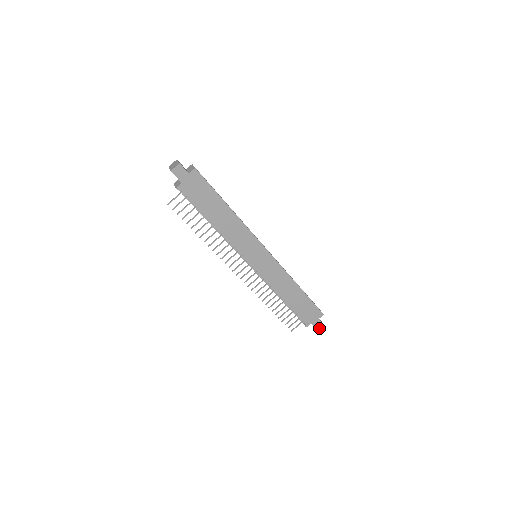
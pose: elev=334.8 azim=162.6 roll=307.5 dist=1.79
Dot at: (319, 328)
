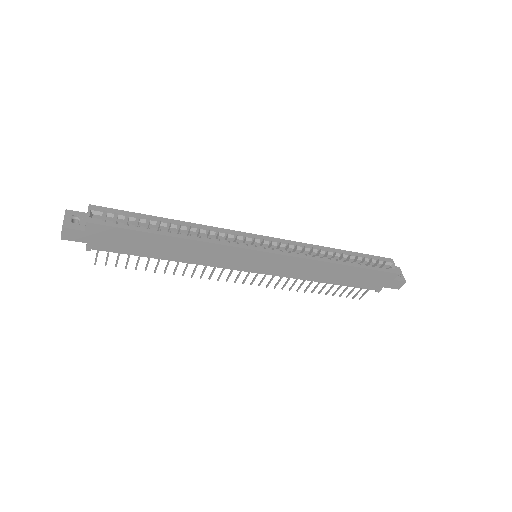
Dot at: (399, 287)
